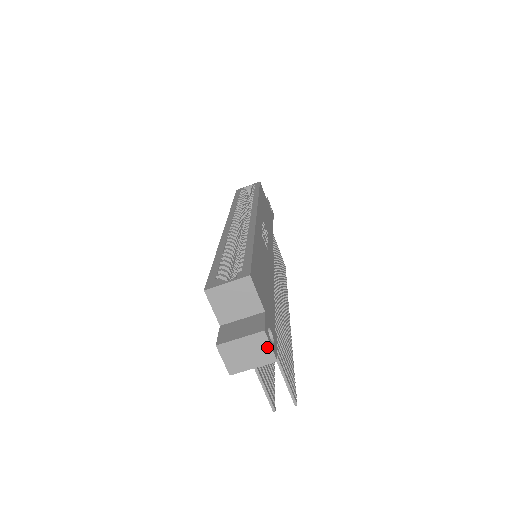
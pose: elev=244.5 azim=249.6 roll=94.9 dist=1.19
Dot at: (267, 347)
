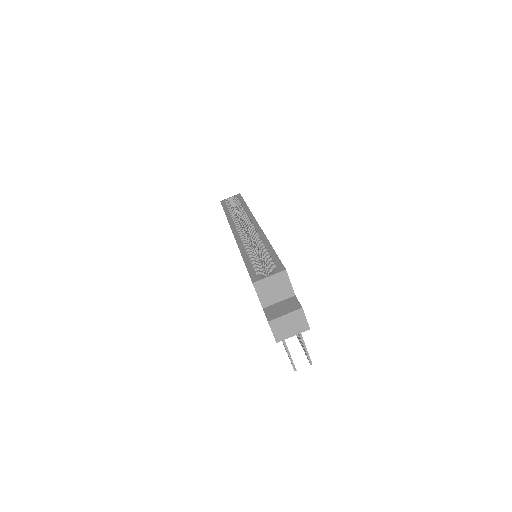
Dot at: (304, 319)
